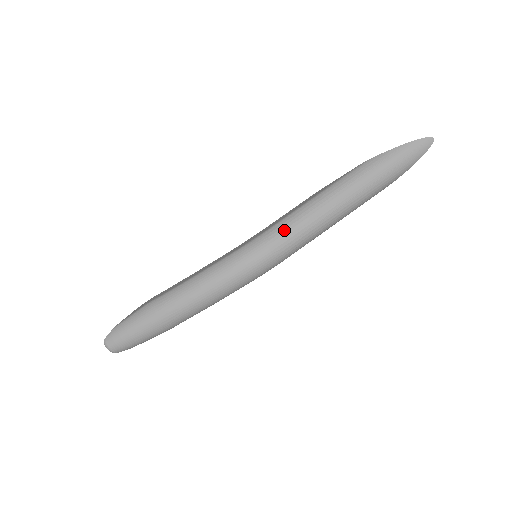
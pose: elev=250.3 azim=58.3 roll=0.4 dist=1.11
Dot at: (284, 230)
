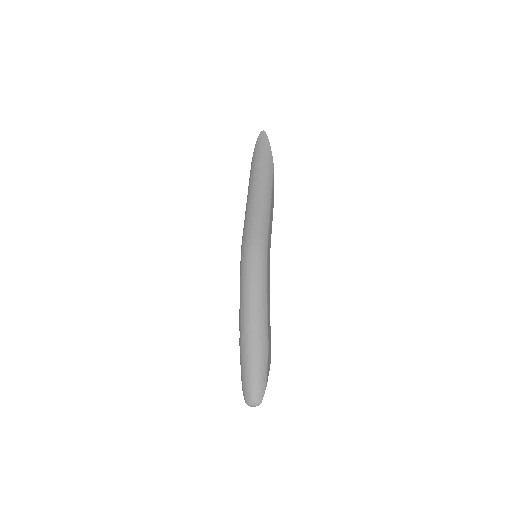
Dot at: (246, 227)
